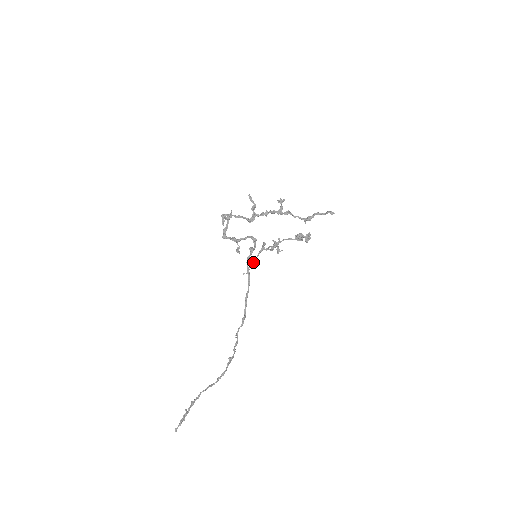
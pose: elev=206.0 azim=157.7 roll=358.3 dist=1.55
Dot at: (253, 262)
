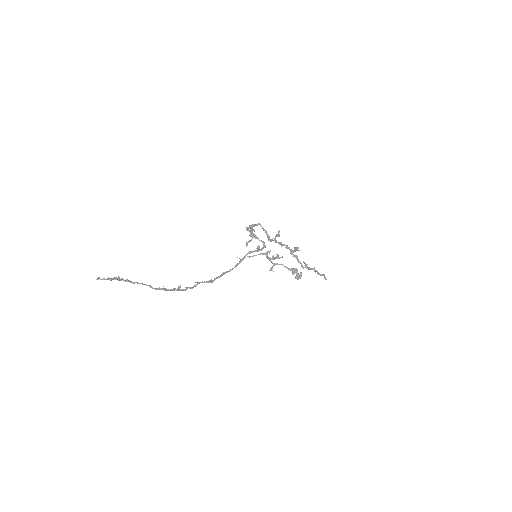
Dot at: (252, 256)
